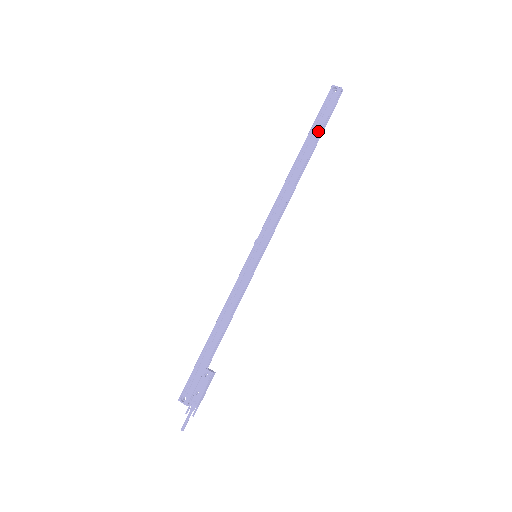
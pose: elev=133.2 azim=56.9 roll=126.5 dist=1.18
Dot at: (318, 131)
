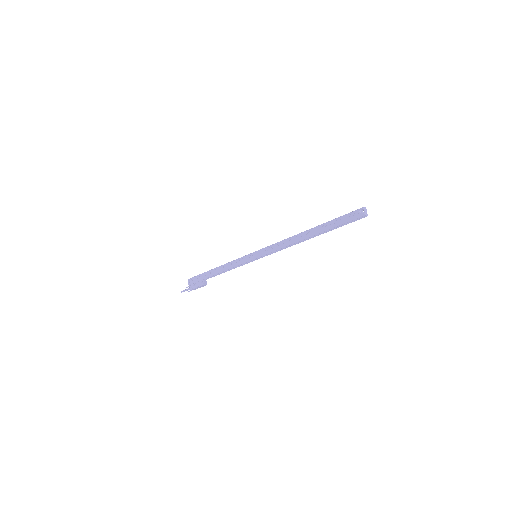
Dot at: (331, 226)
